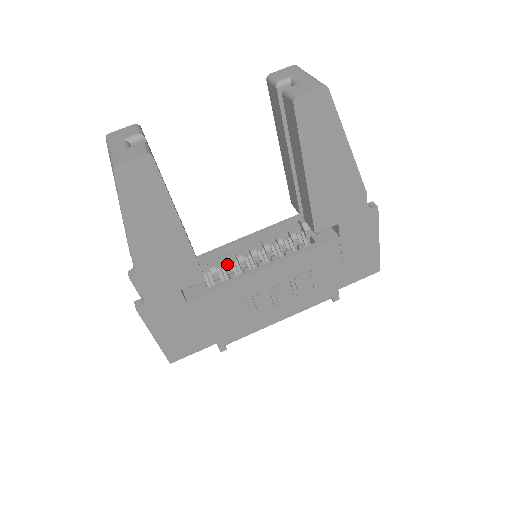
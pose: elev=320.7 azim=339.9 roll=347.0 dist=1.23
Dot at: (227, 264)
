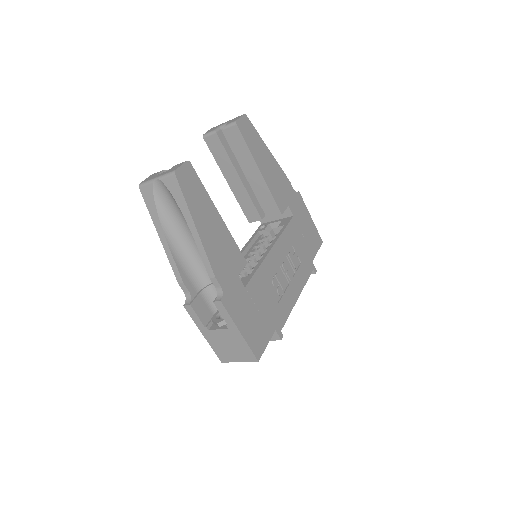
Dot at: (243, 271)
